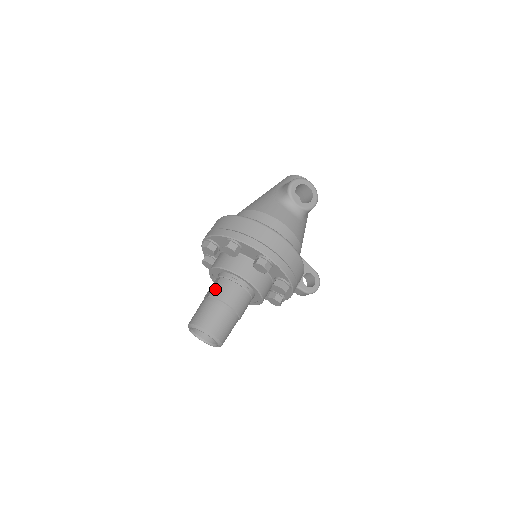
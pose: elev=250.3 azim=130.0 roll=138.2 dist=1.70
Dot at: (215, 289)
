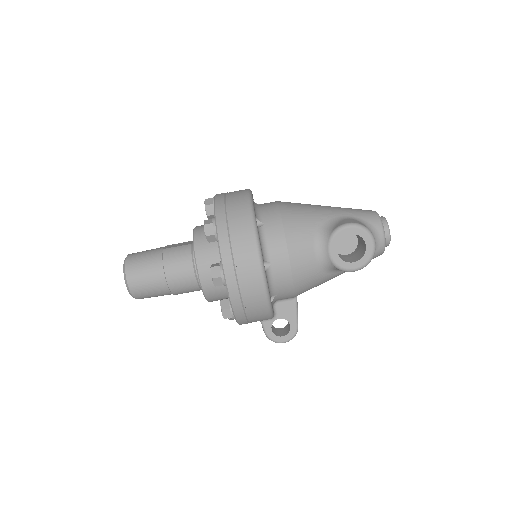
Dot at: (173, 249)
